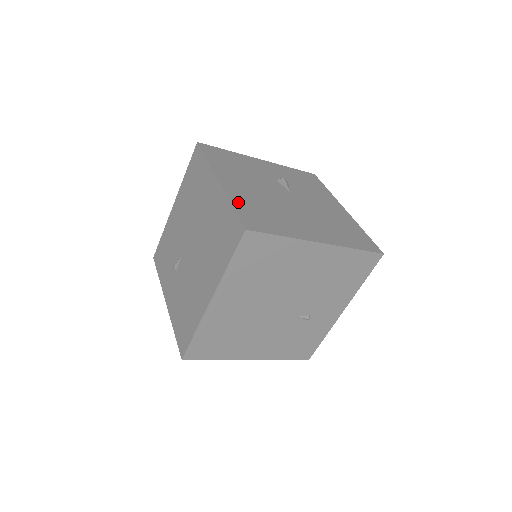
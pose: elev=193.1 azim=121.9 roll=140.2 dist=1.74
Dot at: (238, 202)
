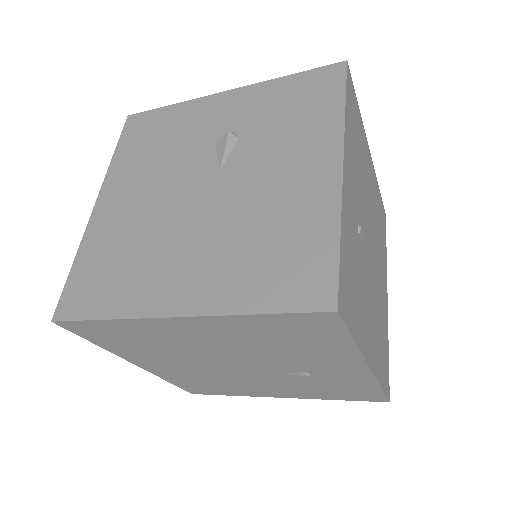
Dot at: (87, 251)
